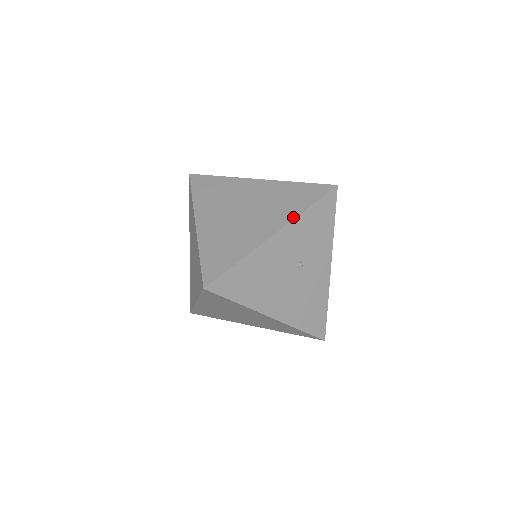
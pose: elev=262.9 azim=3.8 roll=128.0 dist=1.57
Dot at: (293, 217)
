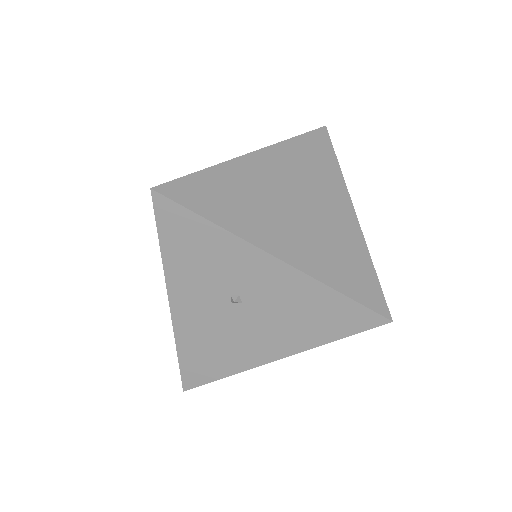
Dot at: occluded
